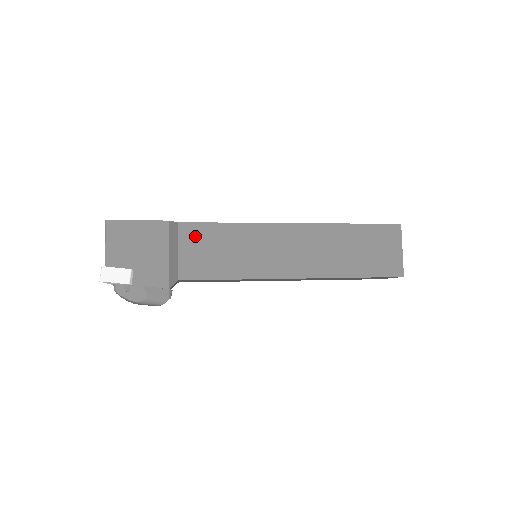
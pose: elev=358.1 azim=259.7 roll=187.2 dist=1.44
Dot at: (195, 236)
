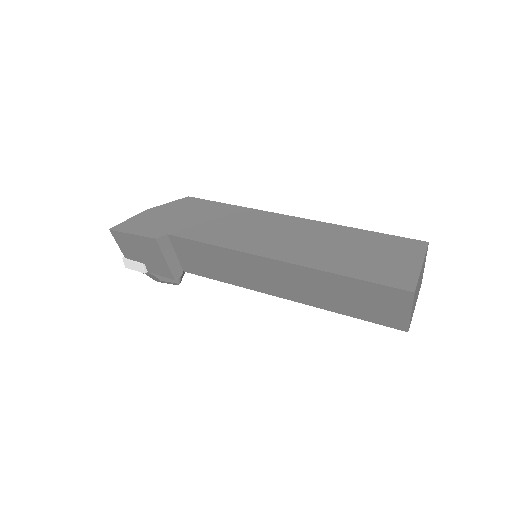
Dot at: (185, 247)
